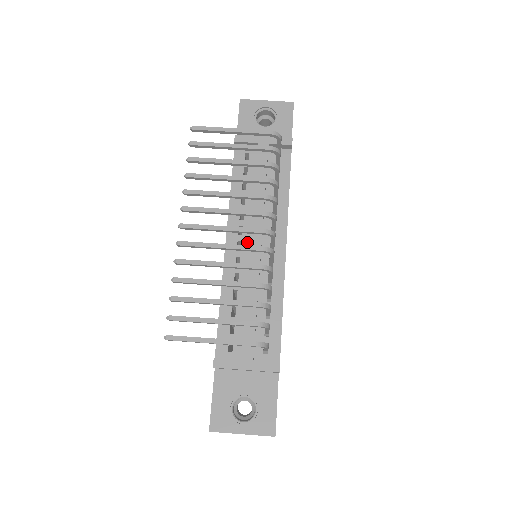
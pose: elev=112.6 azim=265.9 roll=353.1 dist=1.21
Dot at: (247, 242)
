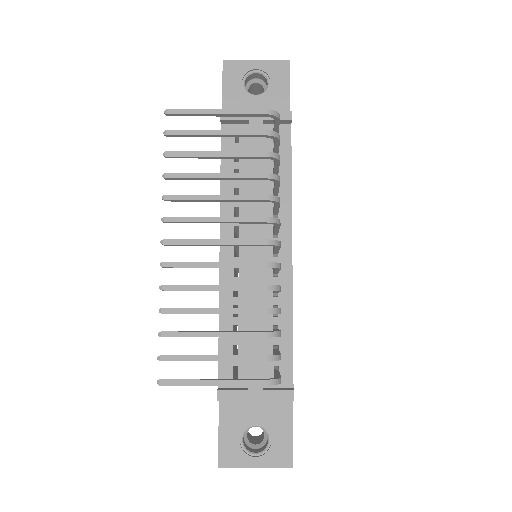
Dot at: (245, 246)
